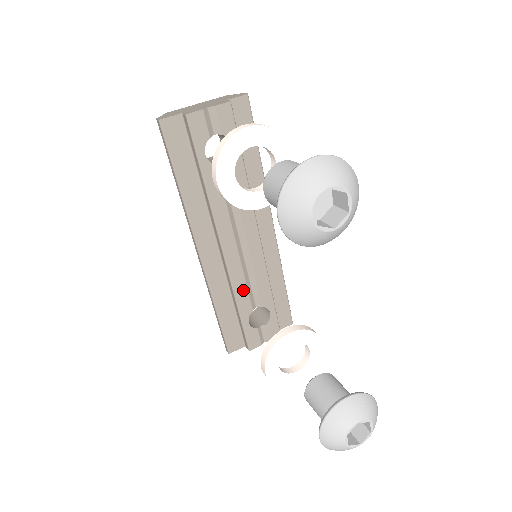
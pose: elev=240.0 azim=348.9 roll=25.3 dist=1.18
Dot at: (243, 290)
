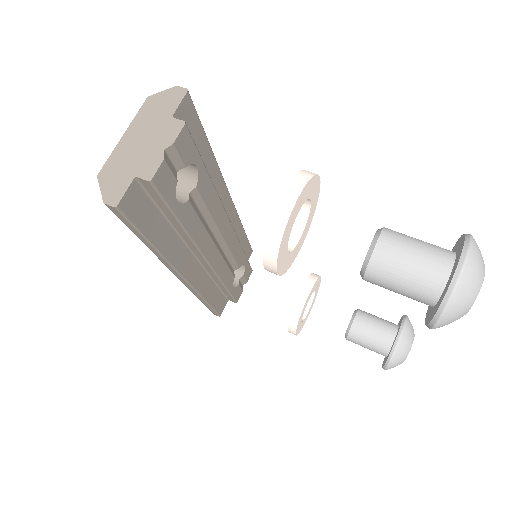
Dot at: (226, 272)
